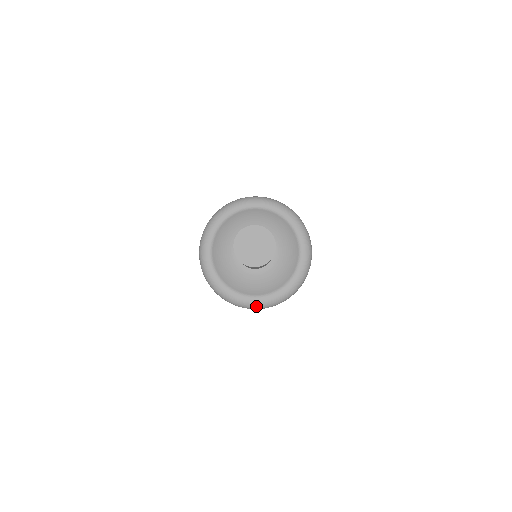
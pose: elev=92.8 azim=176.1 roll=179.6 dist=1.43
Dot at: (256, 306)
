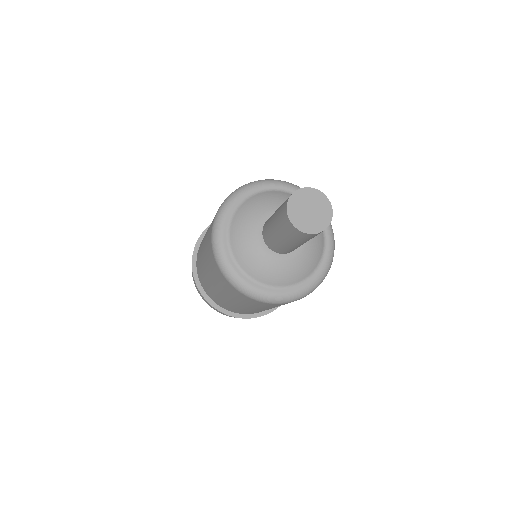
Dot at: (298, 296)
